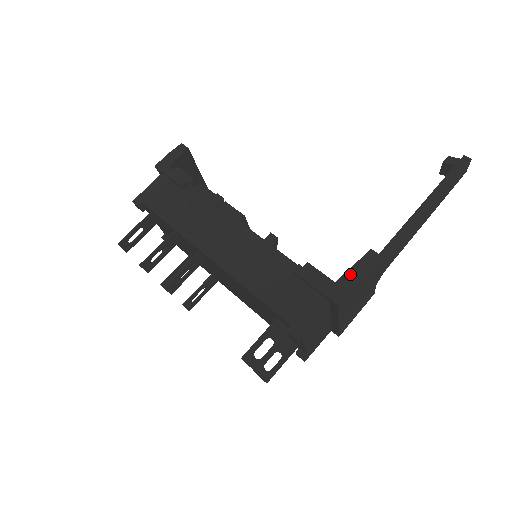
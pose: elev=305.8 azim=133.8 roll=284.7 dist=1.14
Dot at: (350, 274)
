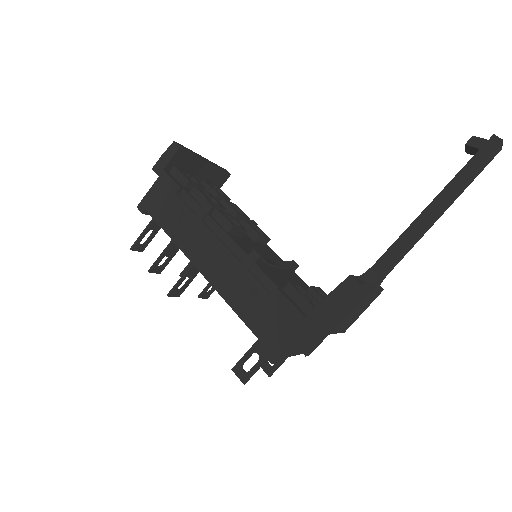
Dot at: (325, 303)
